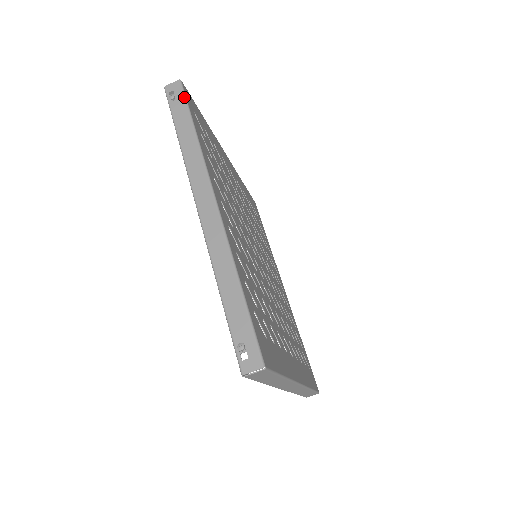
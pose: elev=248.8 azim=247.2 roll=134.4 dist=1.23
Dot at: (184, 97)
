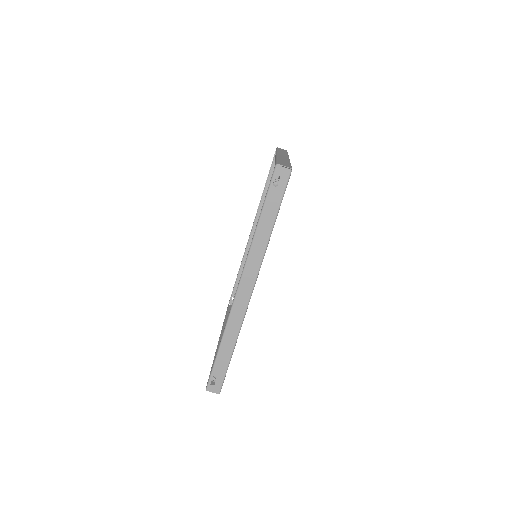
Dot at: (284, 191)
